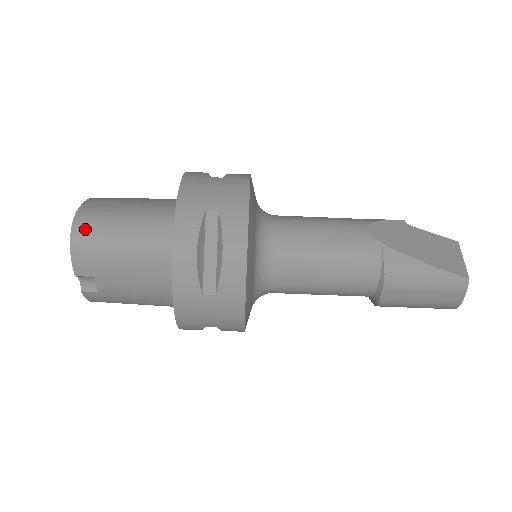
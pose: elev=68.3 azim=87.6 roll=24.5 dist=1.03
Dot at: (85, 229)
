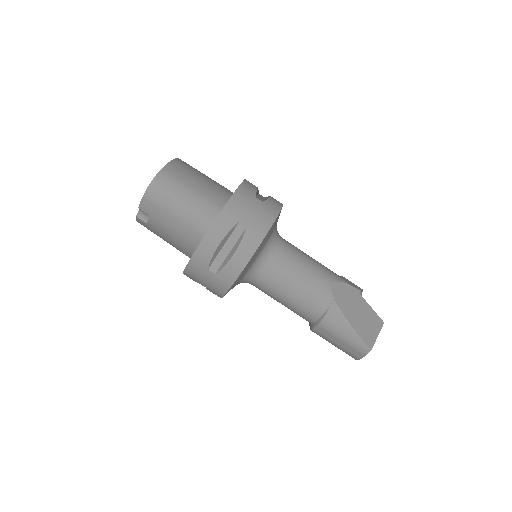
Dot at: (160, 186)
